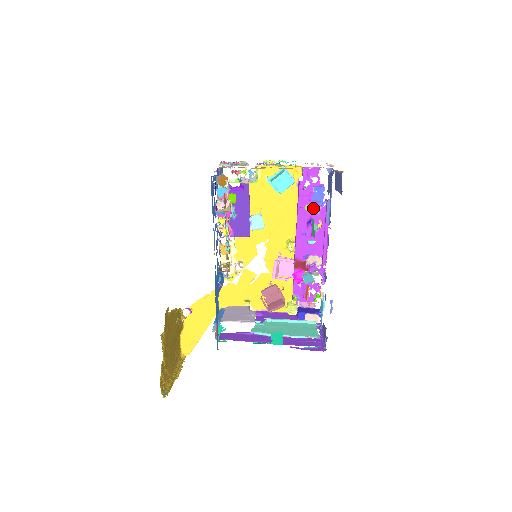
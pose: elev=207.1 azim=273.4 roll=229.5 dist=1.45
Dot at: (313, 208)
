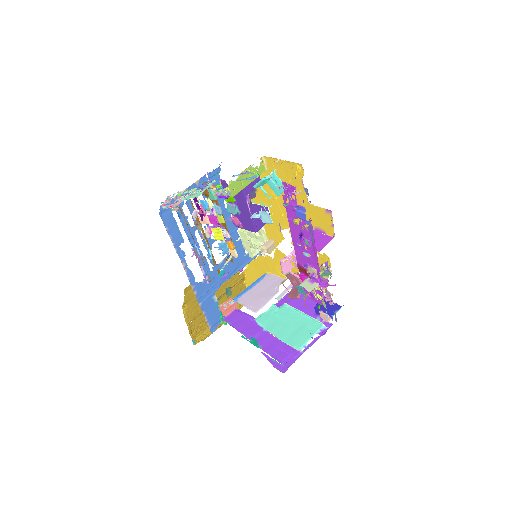
Dot at: (301, 224)
